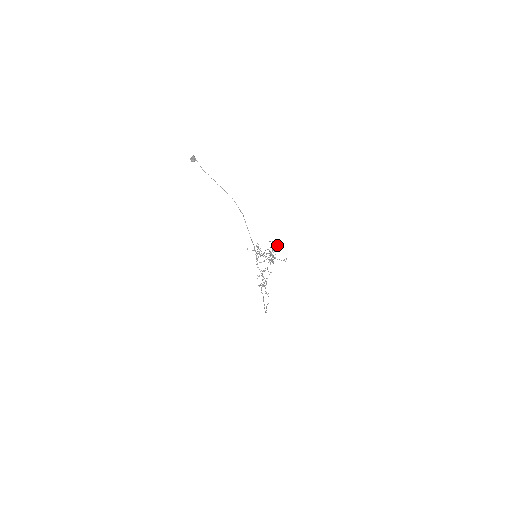
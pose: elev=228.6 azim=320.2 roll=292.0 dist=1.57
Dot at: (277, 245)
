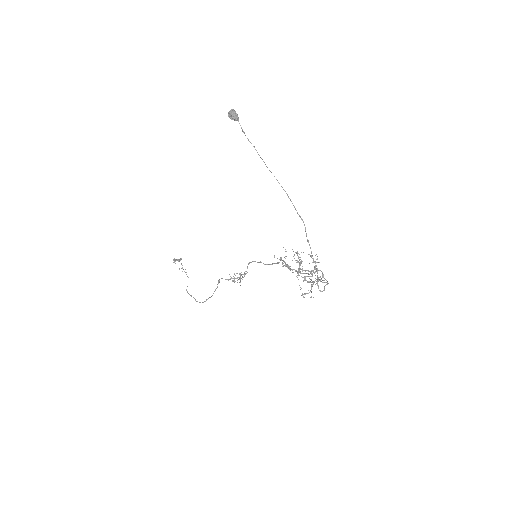
Dot at: (318, 262)
